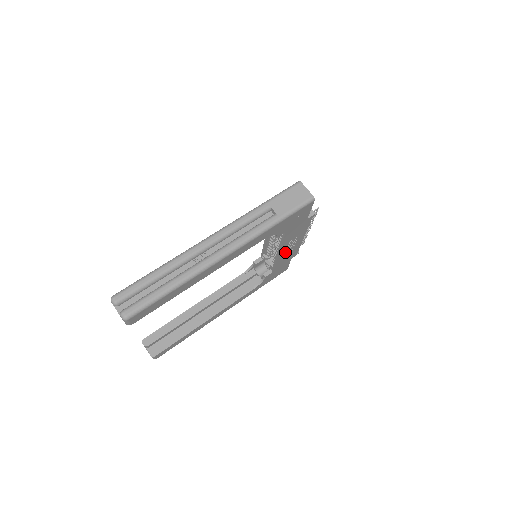
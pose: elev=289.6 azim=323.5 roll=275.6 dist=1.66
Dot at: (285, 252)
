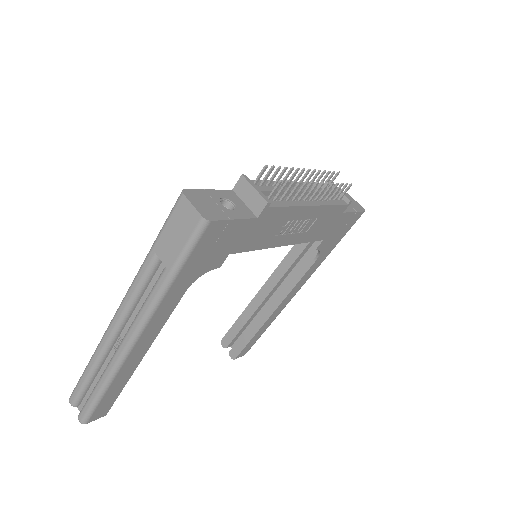
Dot at: (300, 232)
